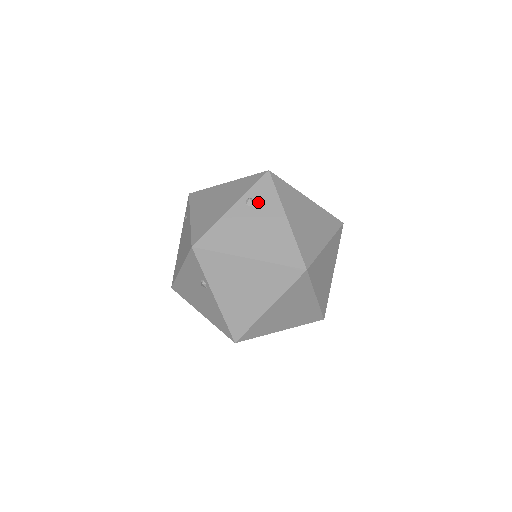
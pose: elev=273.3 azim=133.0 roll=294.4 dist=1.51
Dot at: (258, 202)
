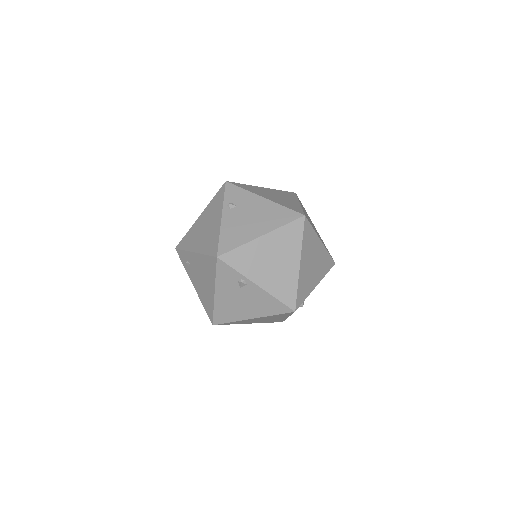
Dot at: (236, 202)
